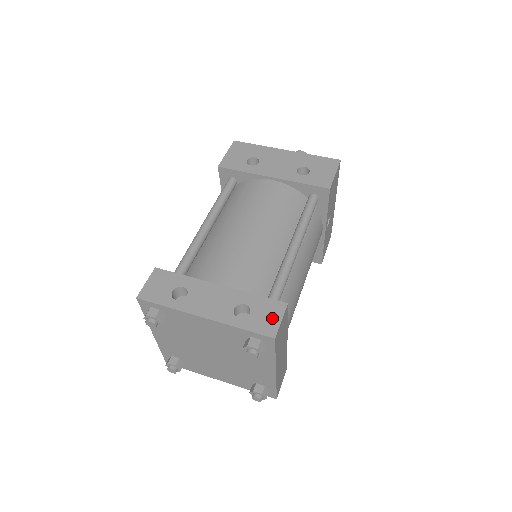
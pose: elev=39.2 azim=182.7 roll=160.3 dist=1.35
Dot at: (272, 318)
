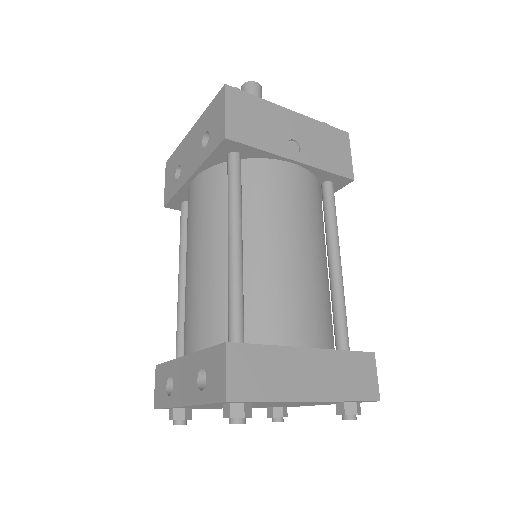
Dot at: (219, 373)
